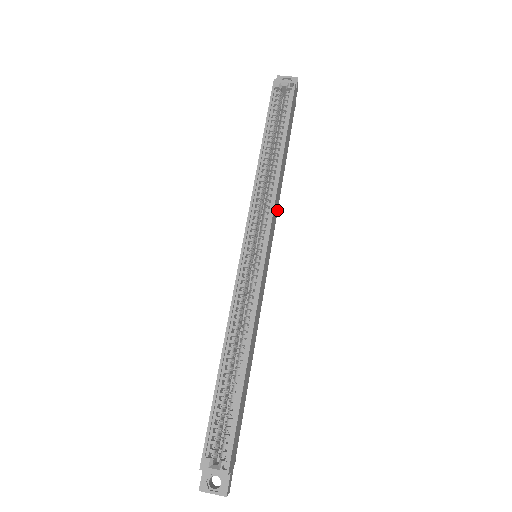
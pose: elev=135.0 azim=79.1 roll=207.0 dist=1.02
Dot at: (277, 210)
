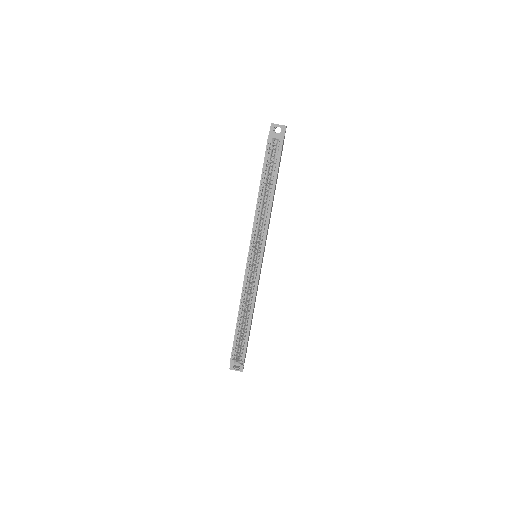
Dot at: (269, 222)
